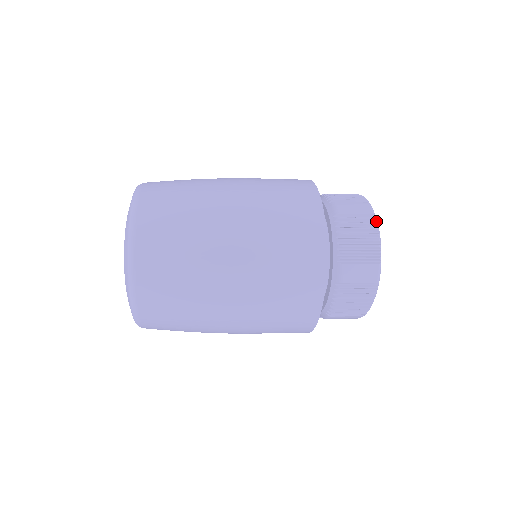
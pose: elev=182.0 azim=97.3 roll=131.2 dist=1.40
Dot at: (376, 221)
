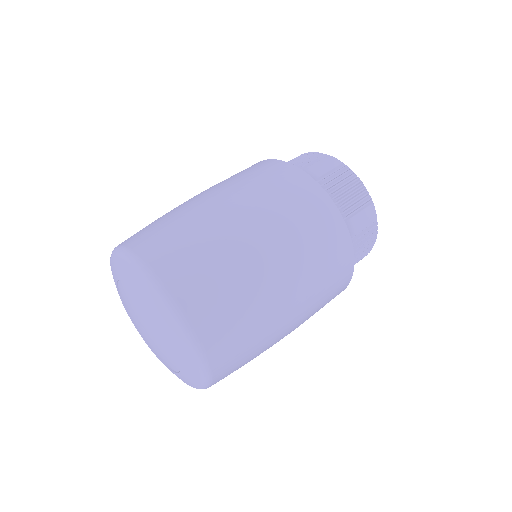
Dot at: (348, 168)
